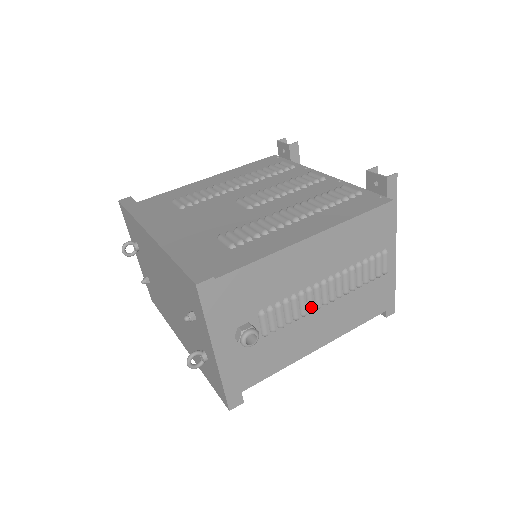
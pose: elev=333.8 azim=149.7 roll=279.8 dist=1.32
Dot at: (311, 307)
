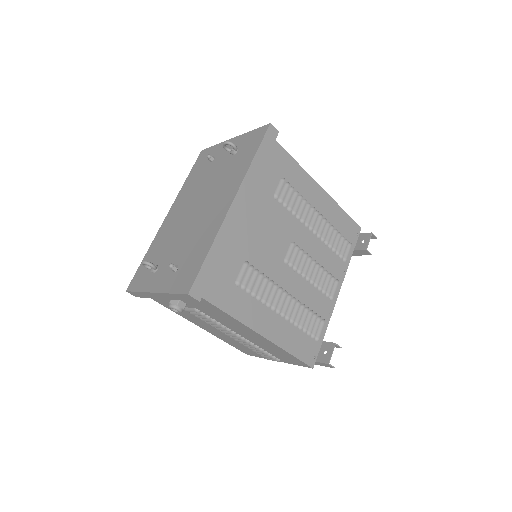
Dot at: (218, 329)
